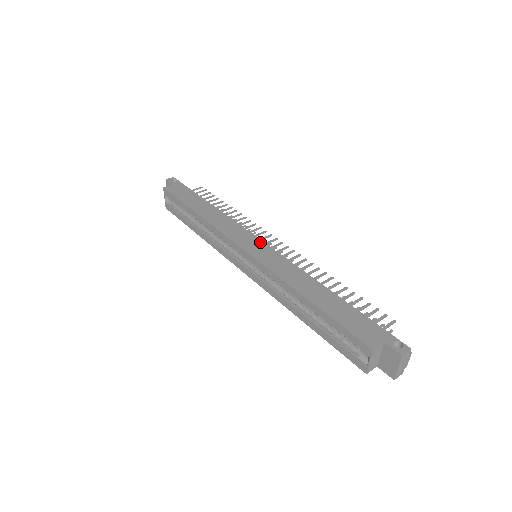
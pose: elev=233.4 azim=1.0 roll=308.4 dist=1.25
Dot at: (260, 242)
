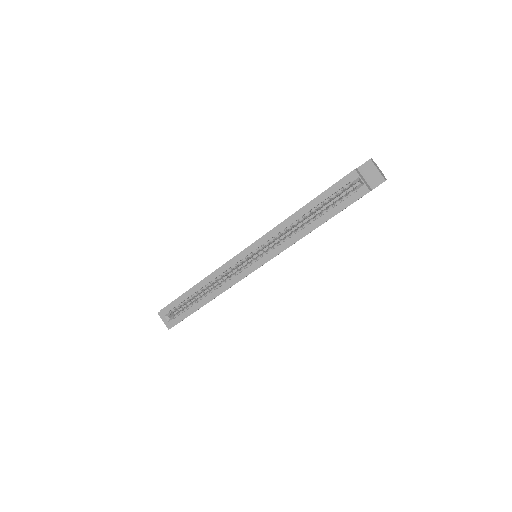
Dot at: occluded
